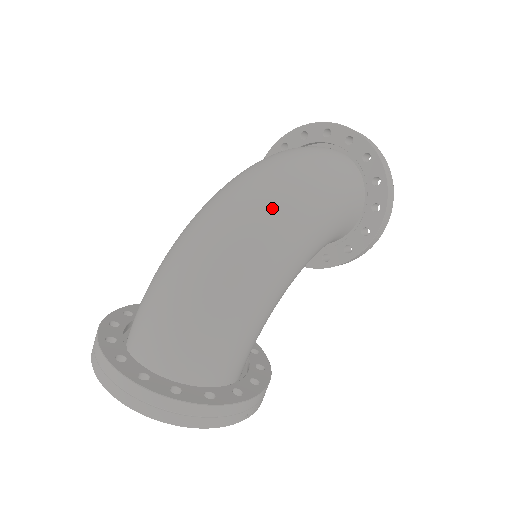
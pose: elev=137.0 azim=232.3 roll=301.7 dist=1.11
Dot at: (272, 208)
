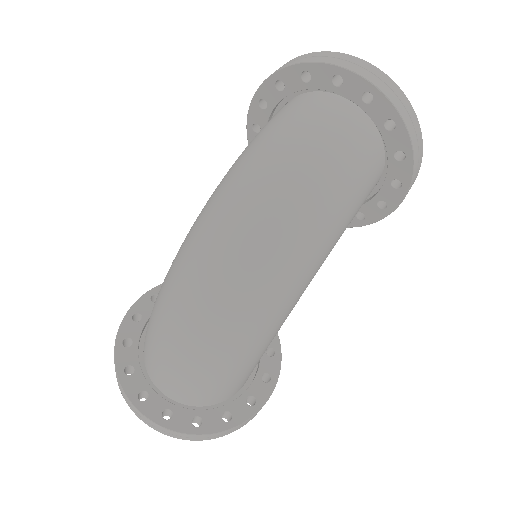
Dot at: (266, 269)
